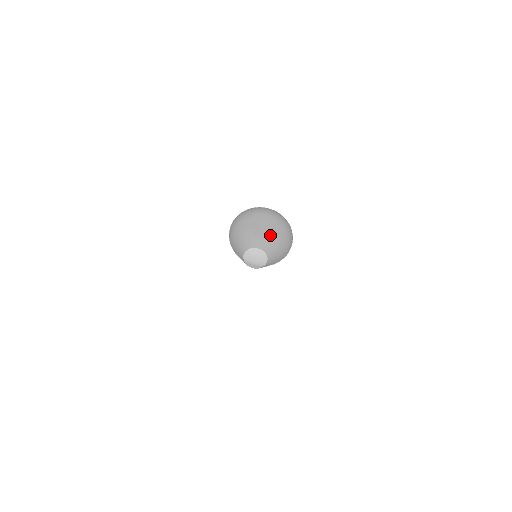
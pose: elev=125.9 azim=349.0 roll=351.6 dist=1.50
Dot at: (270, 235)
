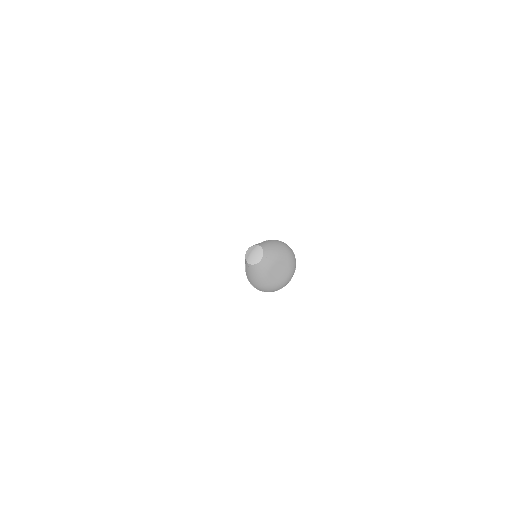
Dot at: (285, 280)
